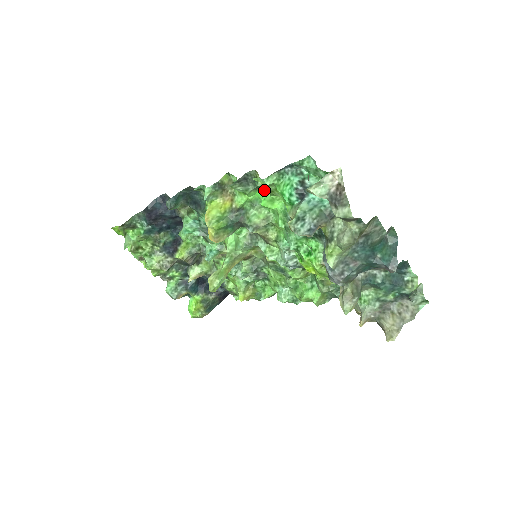
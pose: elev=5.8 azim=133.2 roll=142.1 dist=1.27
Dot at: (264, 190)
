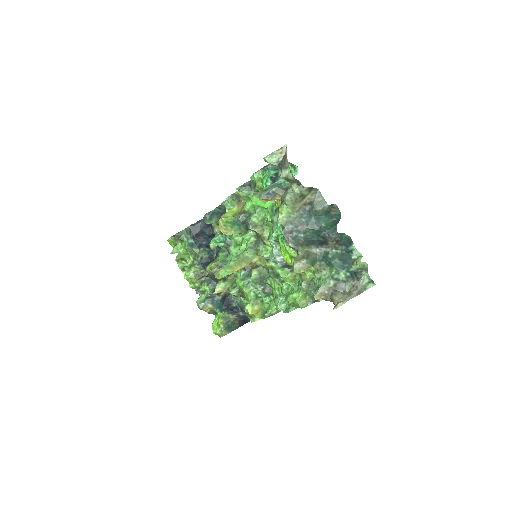
Dot at: occluded
